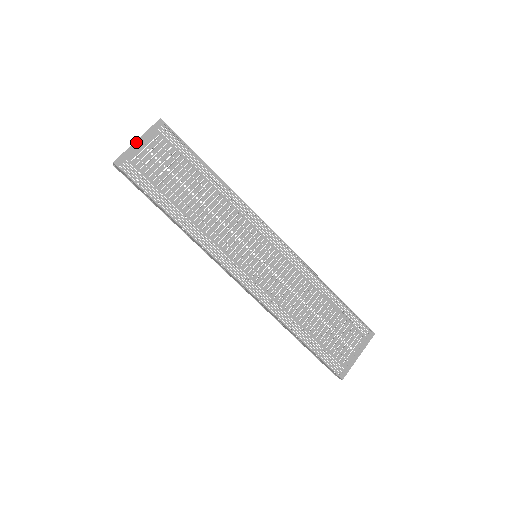
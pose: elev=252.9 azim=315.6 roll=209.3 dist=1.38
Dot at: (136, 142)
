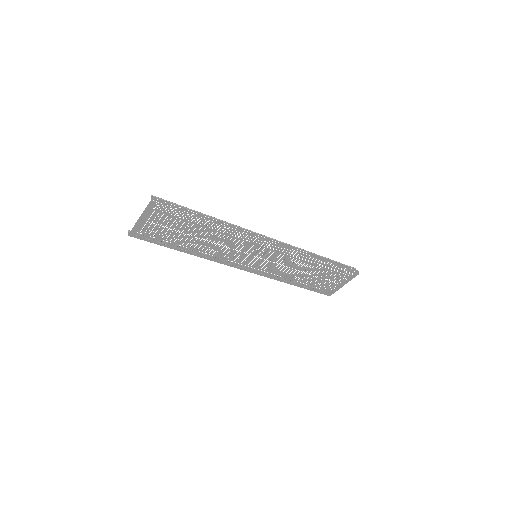
Dot at: (138, 220)
